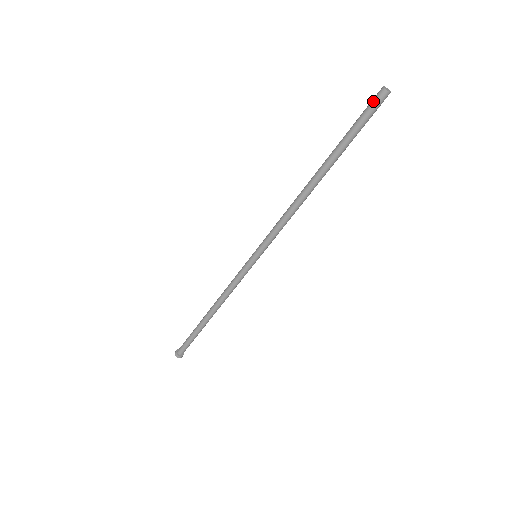
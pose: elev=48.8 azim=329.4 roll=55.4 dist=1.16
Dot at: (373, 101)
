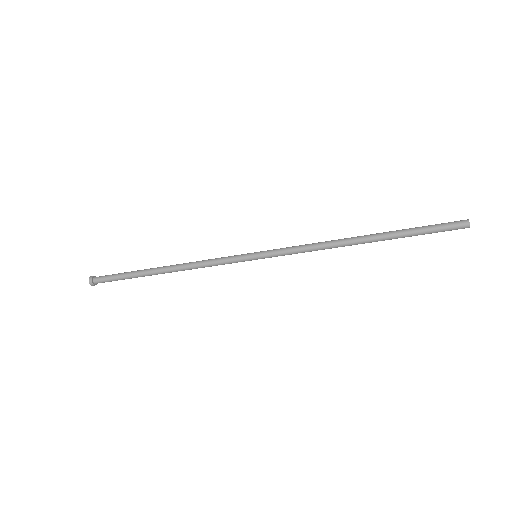
Dot at: (455, 226)
